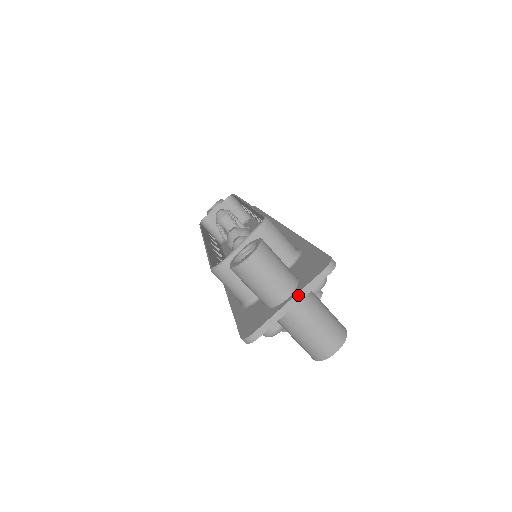
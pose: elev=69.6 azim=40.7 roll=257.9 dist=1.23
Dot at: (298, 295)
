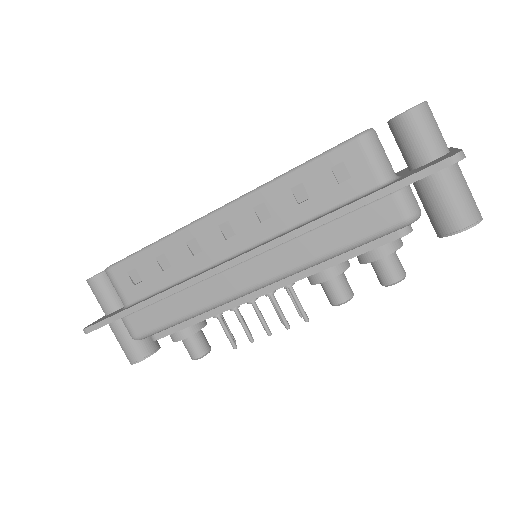
Dot at: occluded
